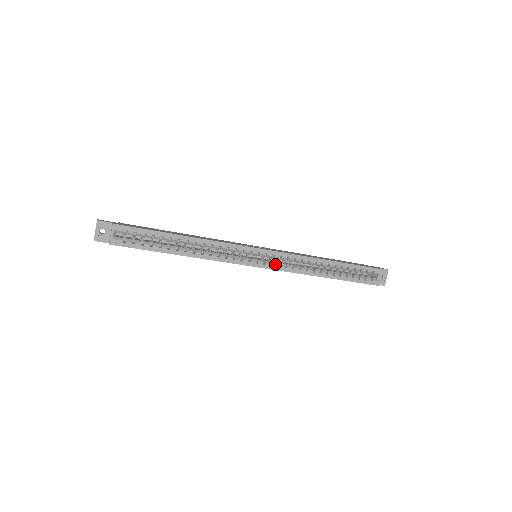
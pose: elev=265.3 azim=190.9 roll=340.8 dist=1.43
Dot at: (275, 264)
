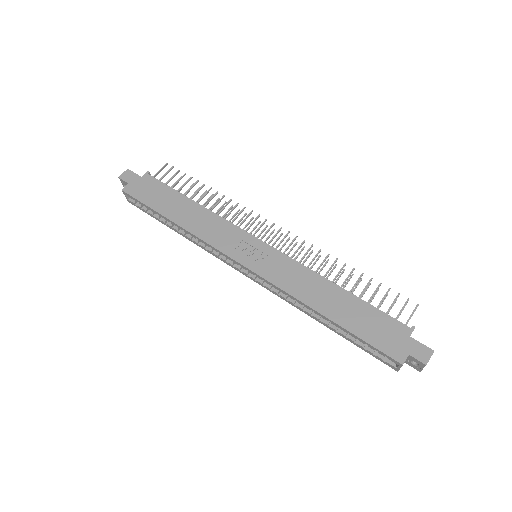
Dot at: (260, 281)
